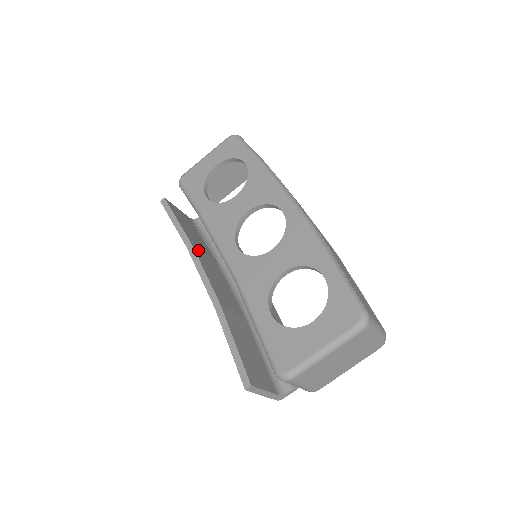
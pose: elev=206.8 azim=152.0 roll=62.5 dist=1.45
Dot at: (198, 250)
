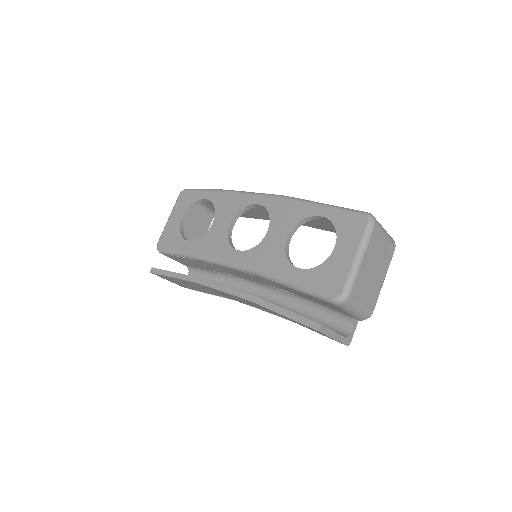
Dot at: occluded
